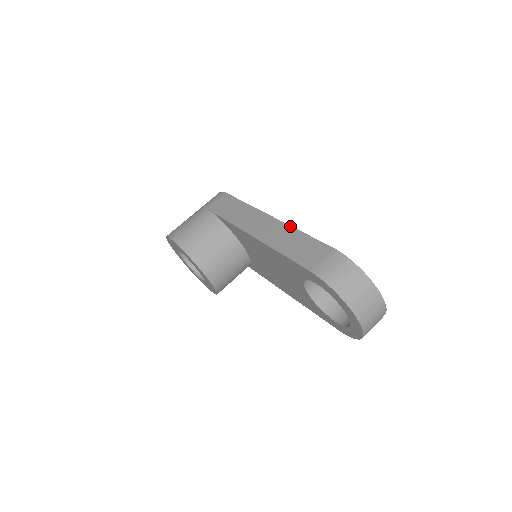
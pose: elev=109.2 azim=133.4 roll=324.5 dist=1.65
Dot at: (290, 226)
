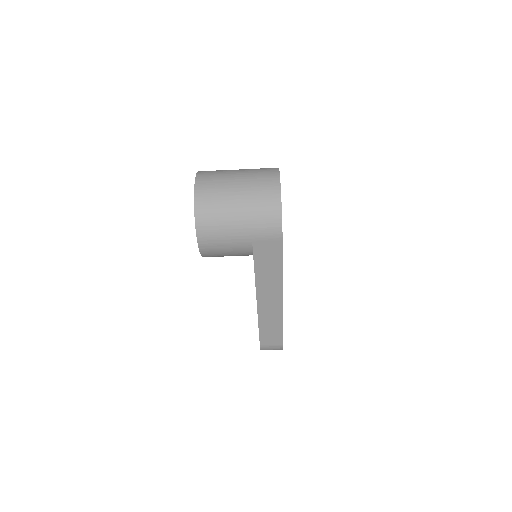
Dot at: occluded
